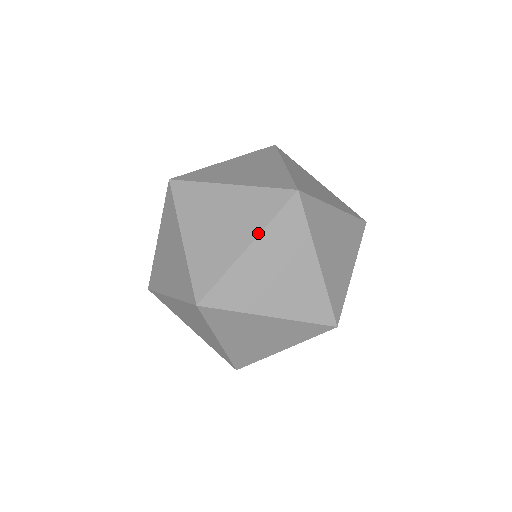
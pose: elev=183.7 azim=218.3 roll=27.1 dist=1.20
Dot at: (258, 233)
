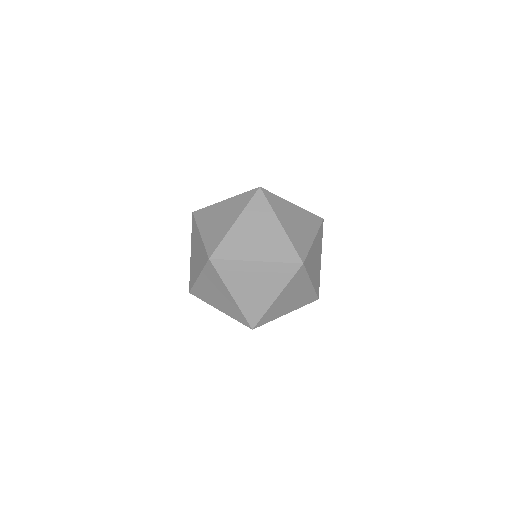
Dot at: (267, 261)
